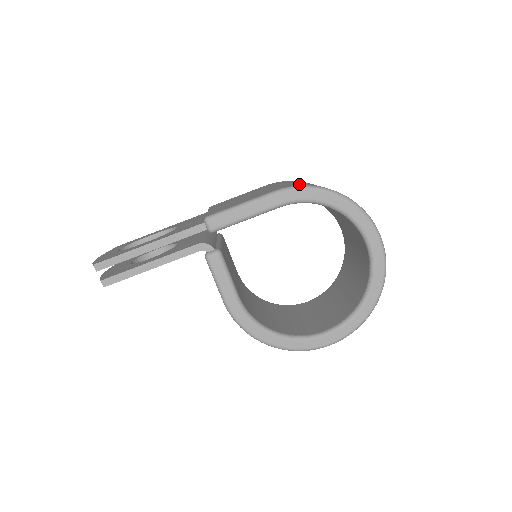
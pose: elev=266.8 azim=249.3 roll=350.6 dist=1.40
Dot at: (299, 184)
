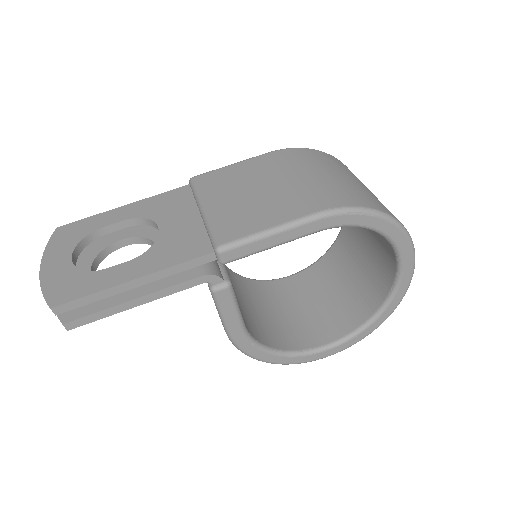
Dot at: (339, 196)
